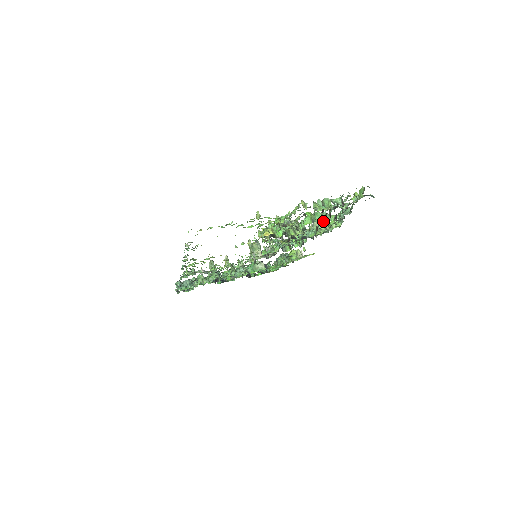
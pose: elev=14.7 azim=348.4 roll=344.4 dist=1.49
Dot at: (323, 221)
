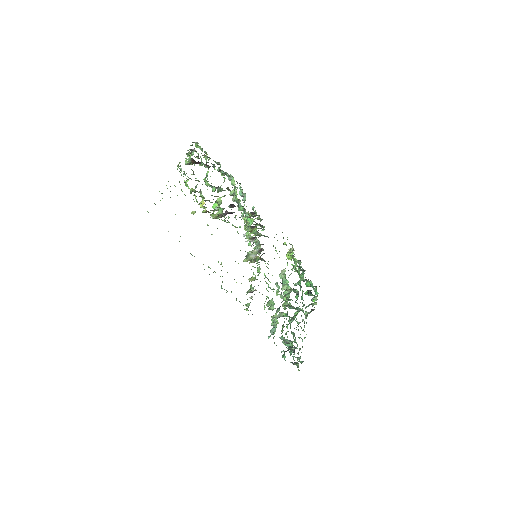
Dot at: occluded
